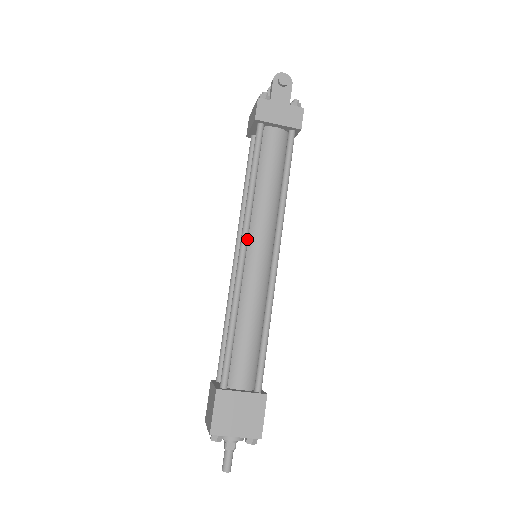
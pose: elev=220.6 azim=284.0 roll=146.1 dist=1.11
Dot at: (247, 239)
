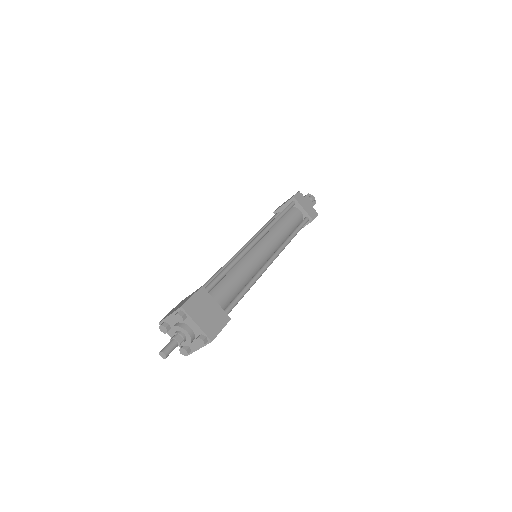
Dot at: (262, 237)
